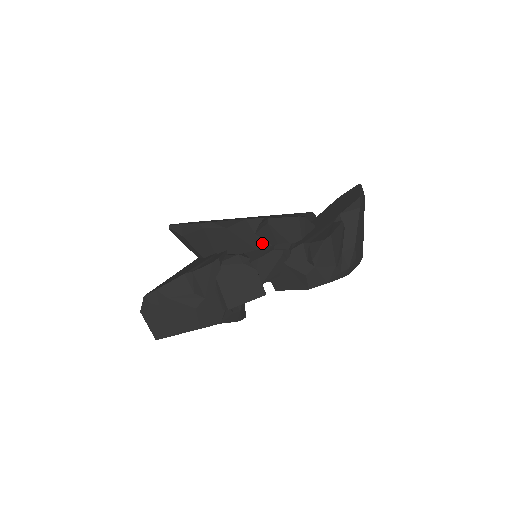
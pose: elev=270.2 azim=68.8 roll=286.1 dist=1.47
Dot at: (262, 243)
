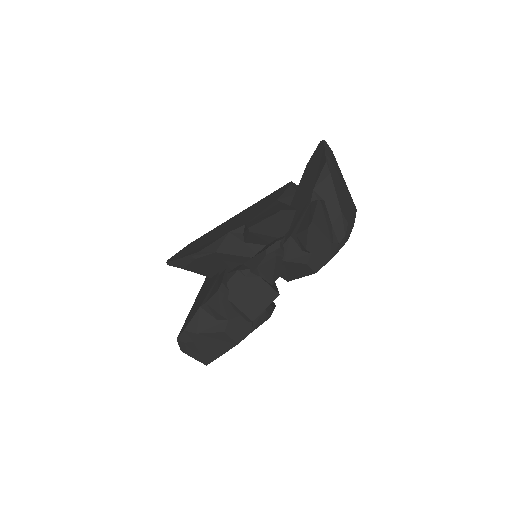
Dot at: (254, 248)
